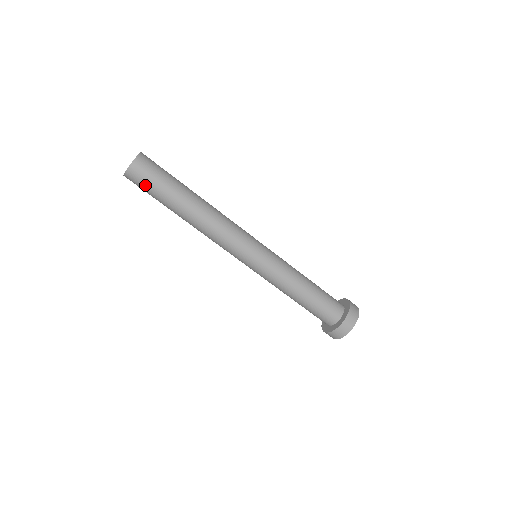
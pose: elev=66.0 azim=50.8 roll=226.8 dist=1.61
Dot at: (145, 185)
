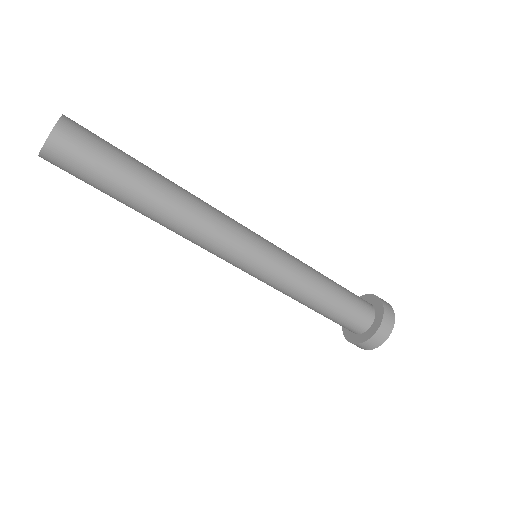
Dot at: (80, 166)
